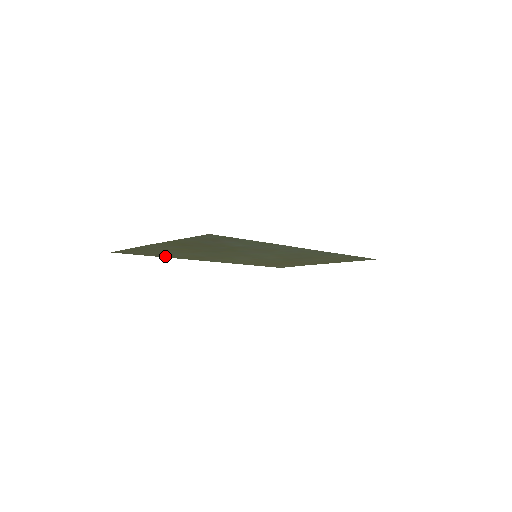
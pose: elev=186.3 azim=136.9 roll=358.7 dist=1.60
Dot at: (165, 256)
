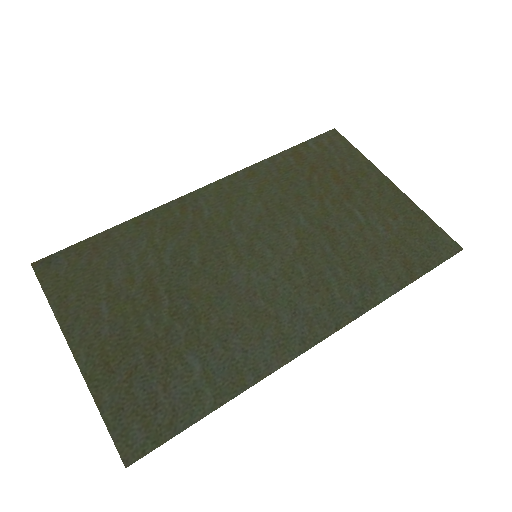
Dot at: (119, 232)
